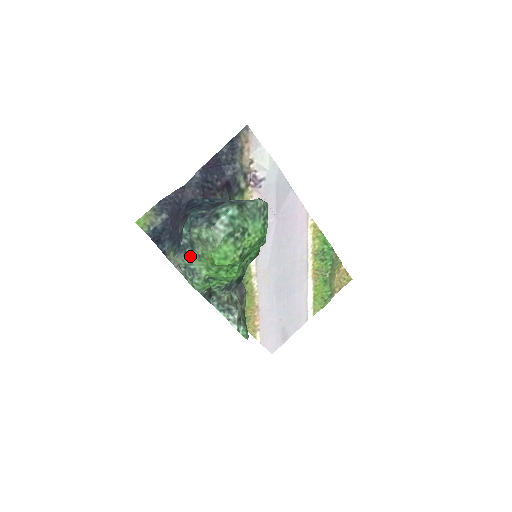
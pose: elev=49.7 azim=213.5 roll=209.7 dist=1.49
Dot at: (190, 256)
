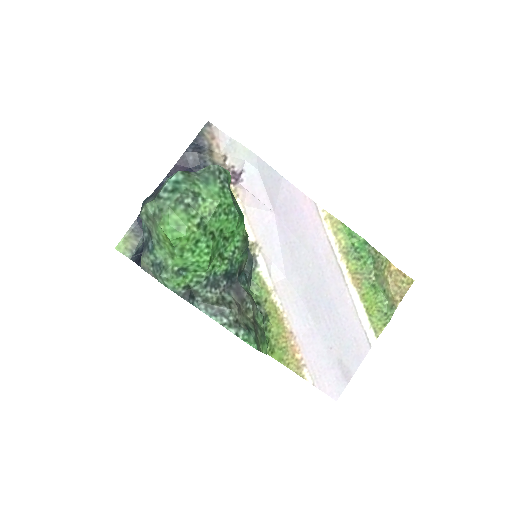
Dot at: (152, 248)
